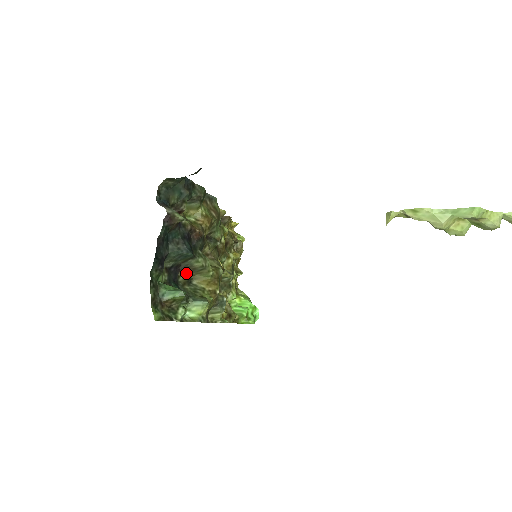
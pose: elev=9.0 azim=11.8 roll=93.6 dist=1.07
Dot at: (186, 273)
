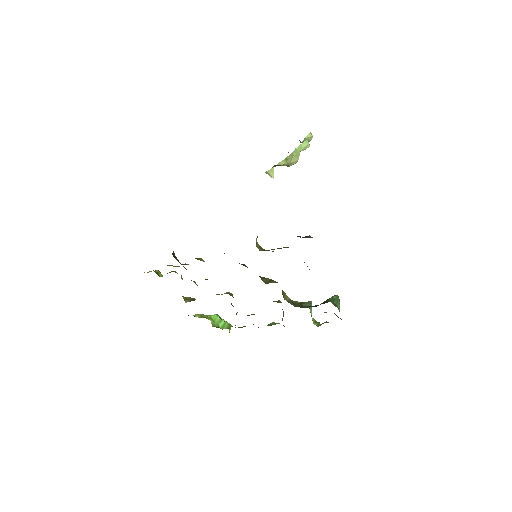
Dot at: occluded
